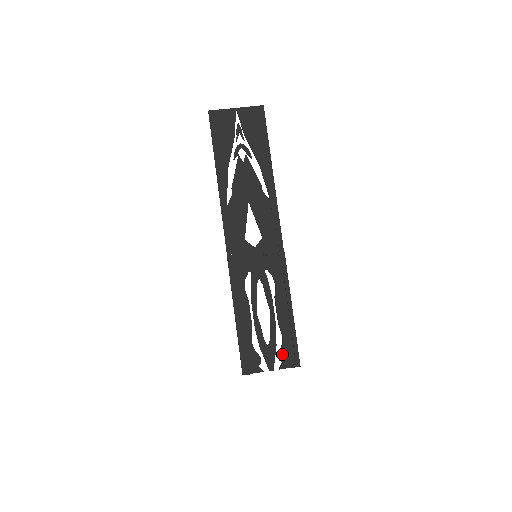
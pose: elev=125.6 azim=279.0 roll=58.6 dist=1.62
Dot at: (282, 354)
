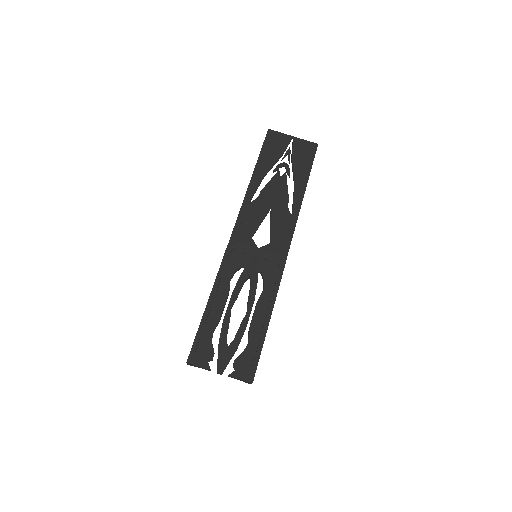
Dot at: (239, 361)
